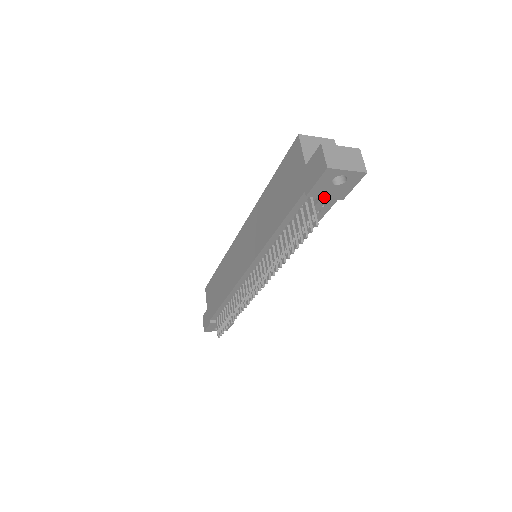
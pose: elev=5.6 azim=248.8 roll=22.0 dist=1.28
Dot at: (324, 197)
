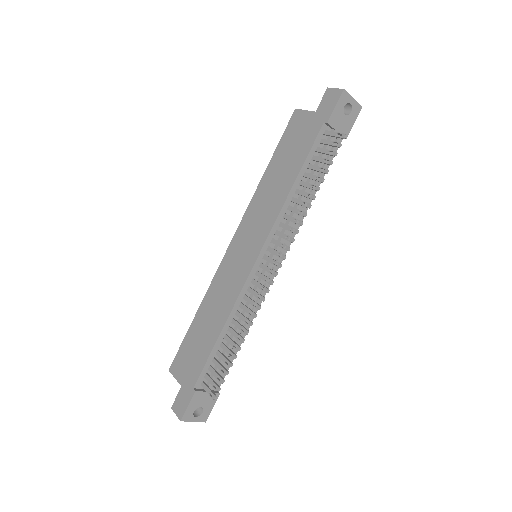
Dot at: (336, 130)
